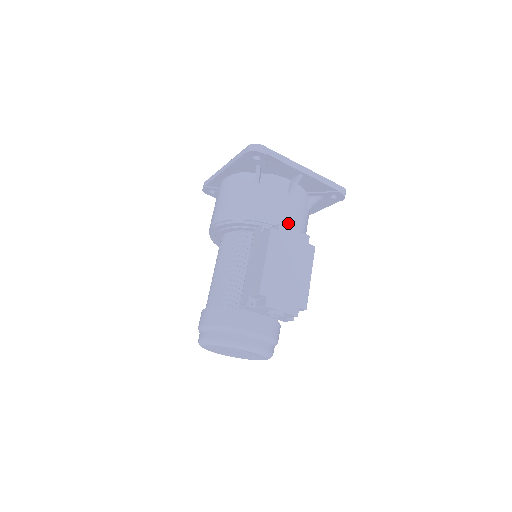
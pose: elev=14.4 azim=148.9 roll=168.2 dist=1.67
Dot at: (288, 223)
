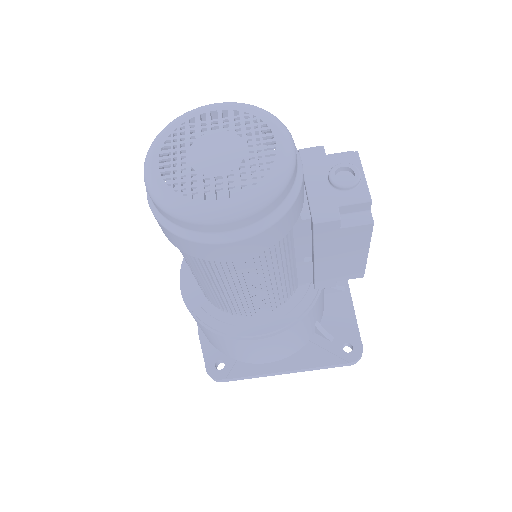
Dot at: occluded
